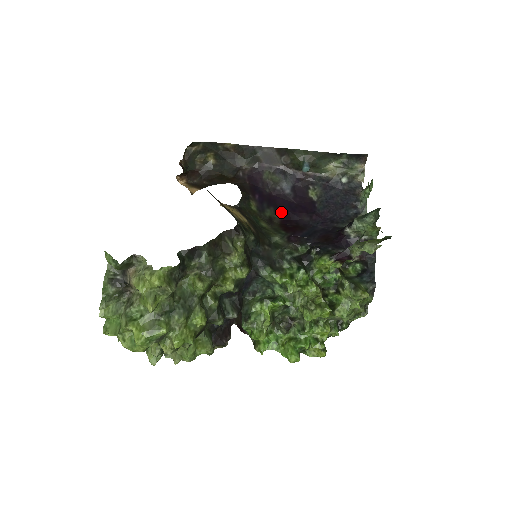
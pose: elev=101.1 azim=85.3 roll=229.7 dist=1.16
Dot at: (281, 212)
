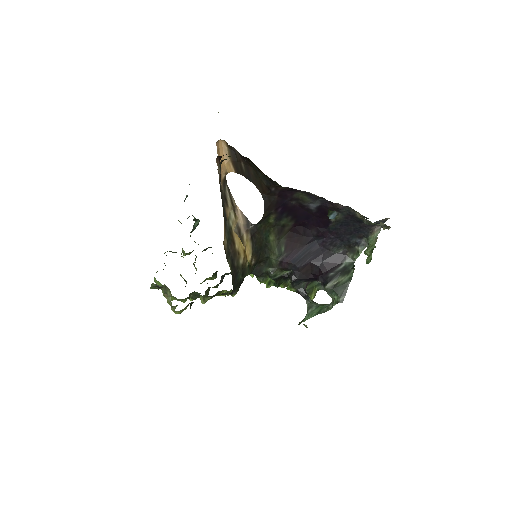
Dot at: (296, 221)
